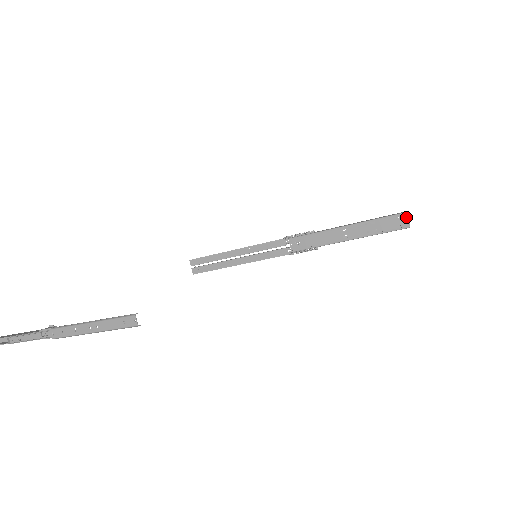
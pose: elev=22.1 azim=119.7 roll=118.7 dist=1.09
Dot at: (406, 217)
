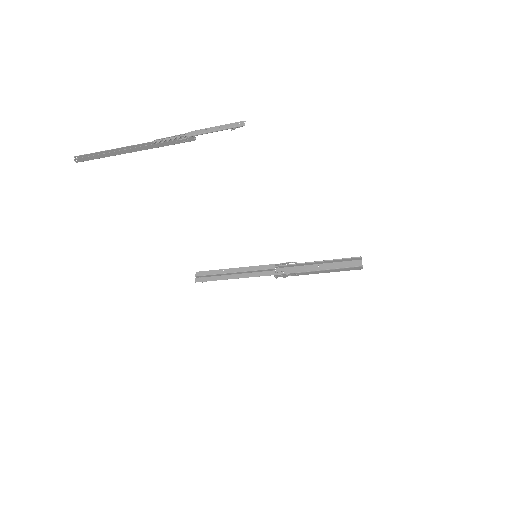
Dot at: (361, 263)
